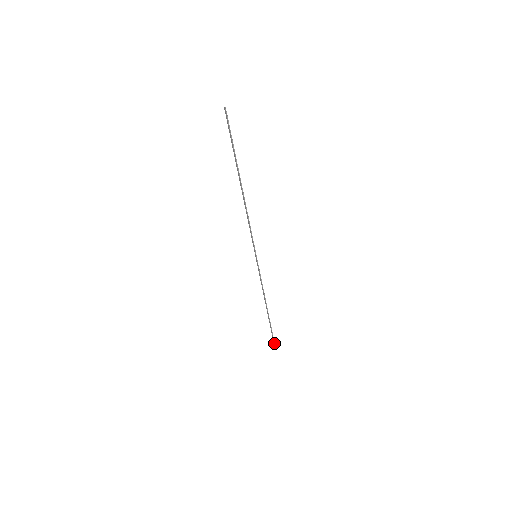
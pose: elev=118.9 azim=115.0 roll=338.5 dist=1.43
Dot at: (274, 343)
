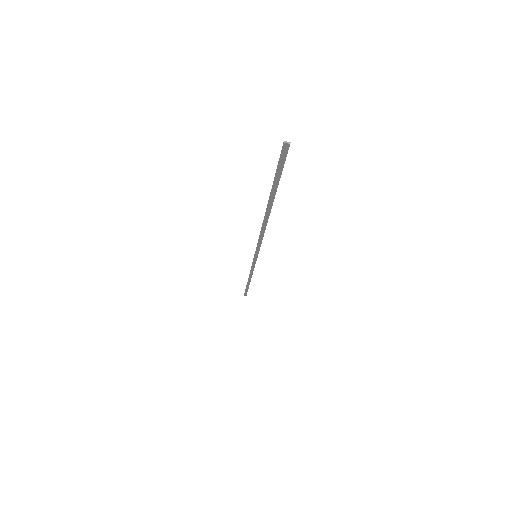
Dot at: (246, 294)
